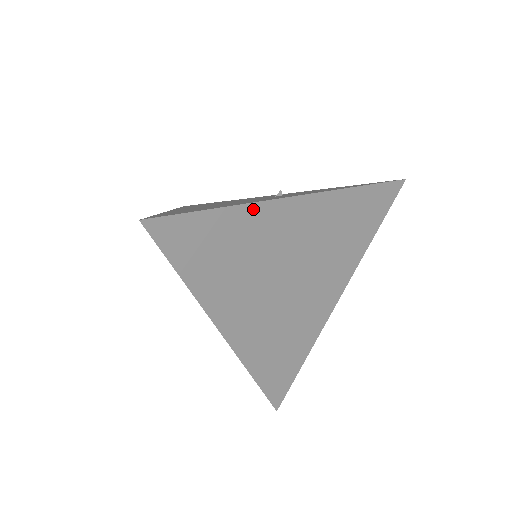
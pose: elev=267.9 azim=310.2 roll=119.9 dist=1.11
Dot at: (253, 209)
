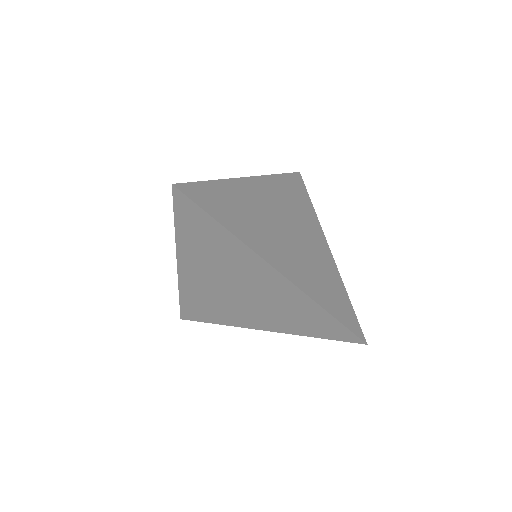
Dot at: (231, 183)
